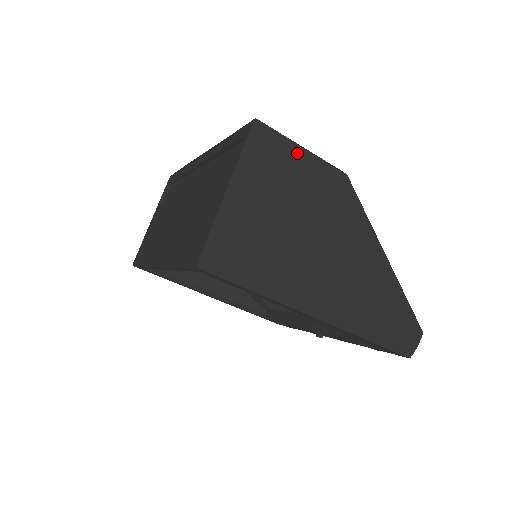
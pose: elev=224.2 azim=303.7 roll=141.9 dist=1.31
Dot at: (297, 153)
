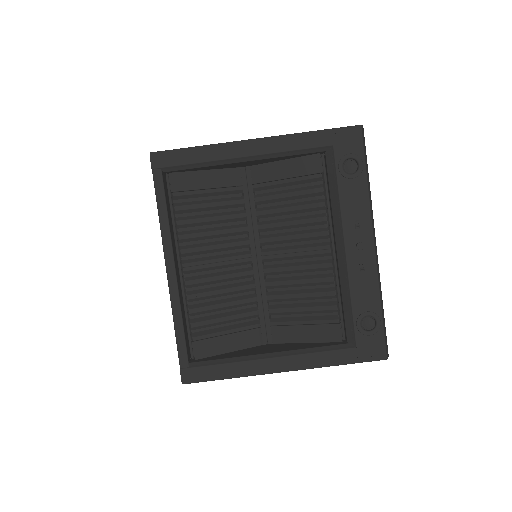
Dot at: occluded
